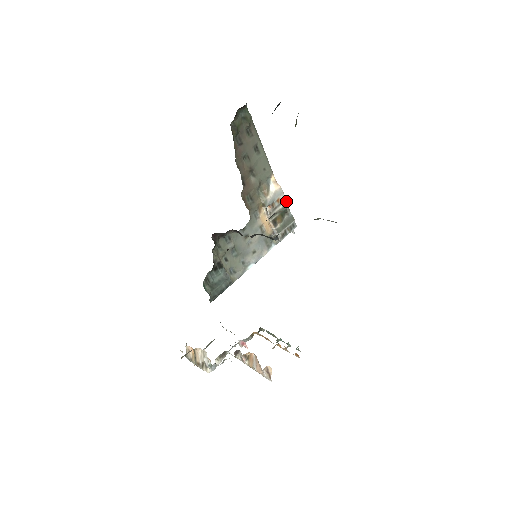
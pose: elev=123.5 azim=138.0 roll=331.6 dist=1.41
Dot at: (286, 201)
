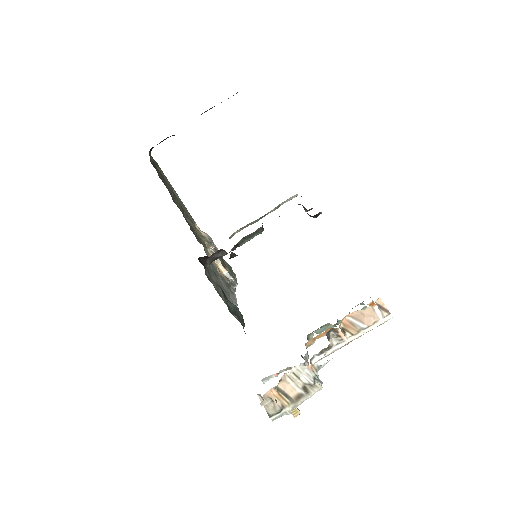
Dot at: (217, 248)
